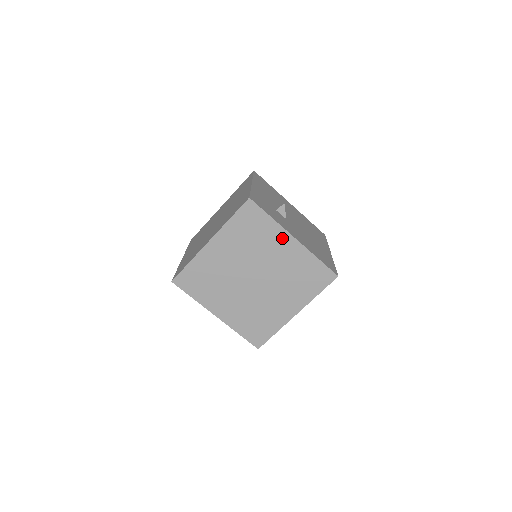
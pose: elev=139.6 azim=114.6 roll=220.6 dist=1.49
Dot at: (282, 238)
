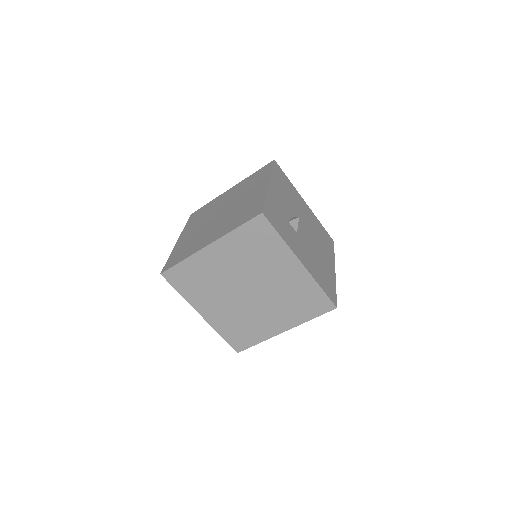
Dot at: (288, 260)
